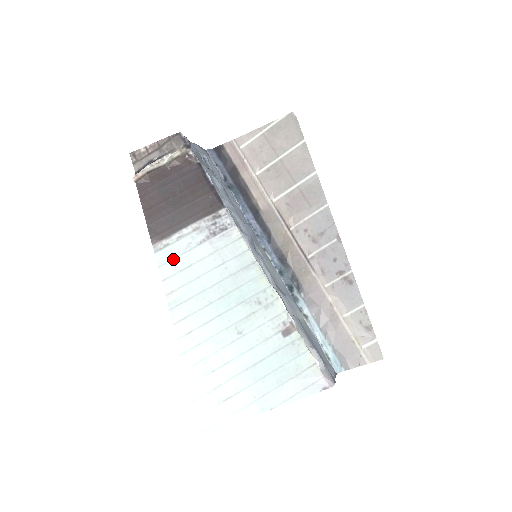
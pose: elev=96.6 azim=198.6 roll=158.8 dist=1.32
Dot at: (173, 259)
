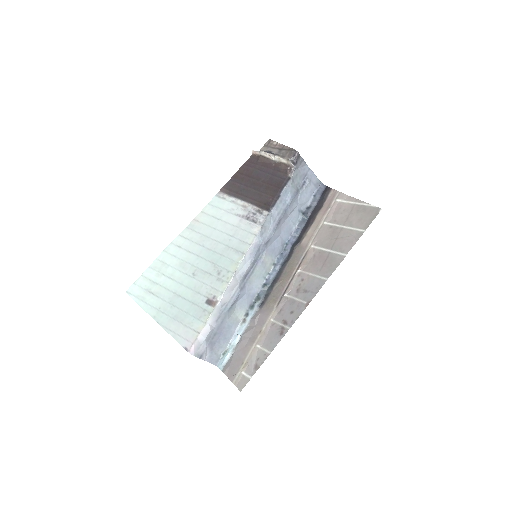
Dot at: (218, 207)
